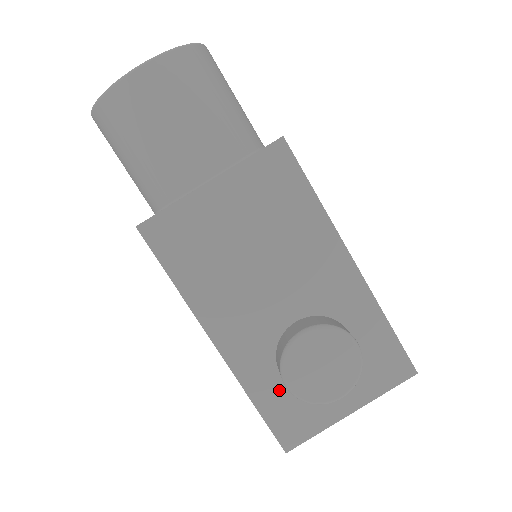
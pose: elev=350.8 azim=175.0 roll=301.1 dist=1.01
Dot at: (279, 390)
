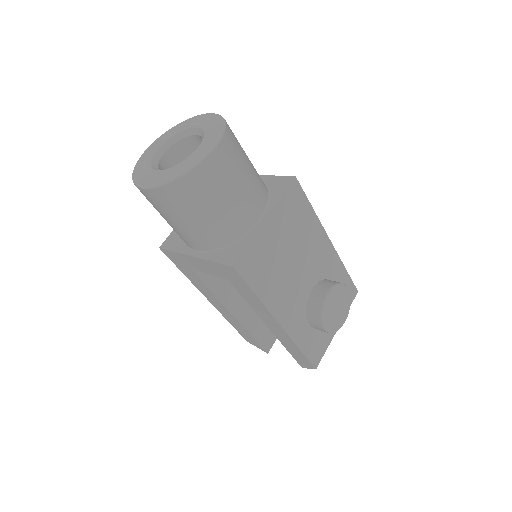
Dot at: (310, 334)
